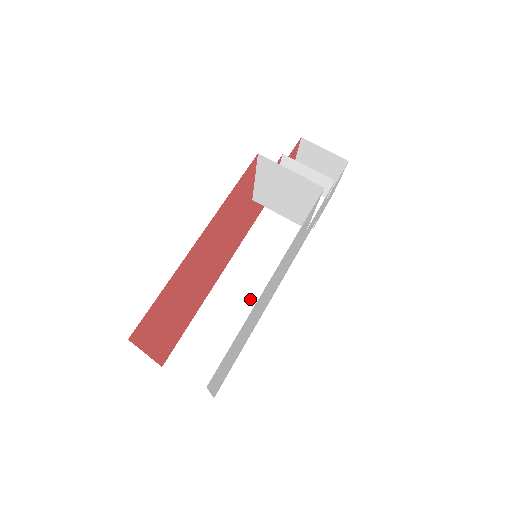
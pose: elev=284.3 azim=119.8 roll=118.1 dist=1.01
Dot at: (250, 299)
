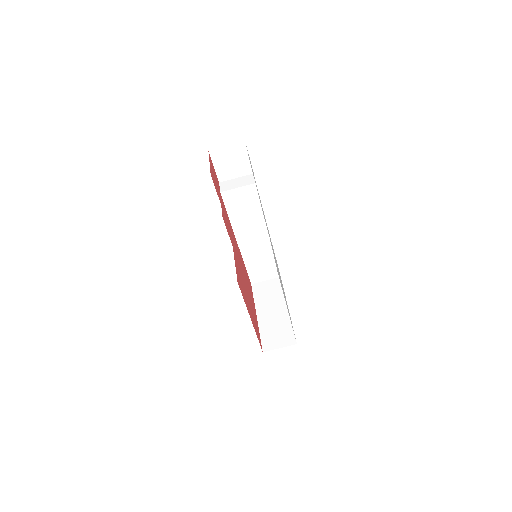
Dot at: (260, 241)
